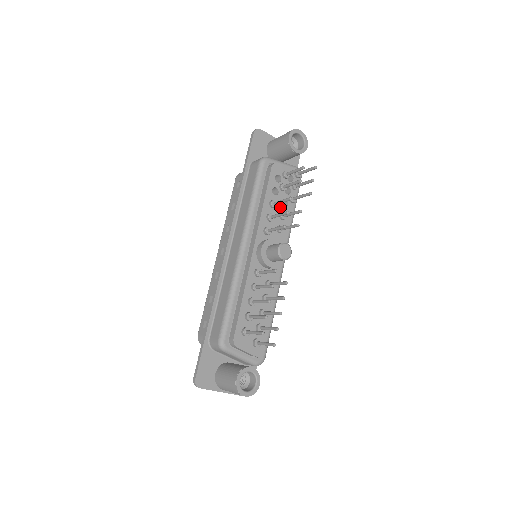
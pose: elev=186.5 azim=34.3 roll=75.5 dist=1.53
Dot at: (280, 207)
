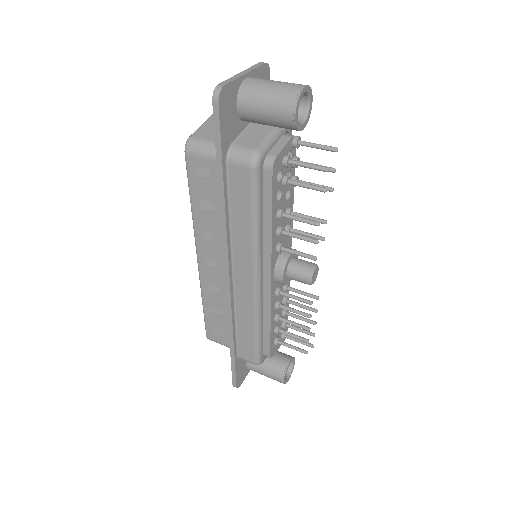
Dot at: (284, 206)
